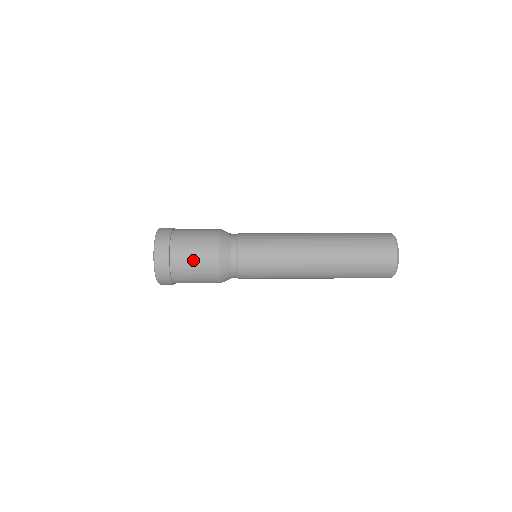
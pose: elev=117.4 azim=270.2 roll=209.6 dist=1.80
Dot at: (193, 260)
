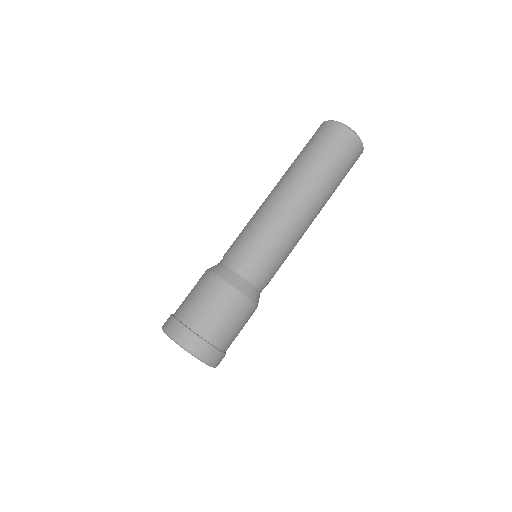
Dot at: (221, 316)
